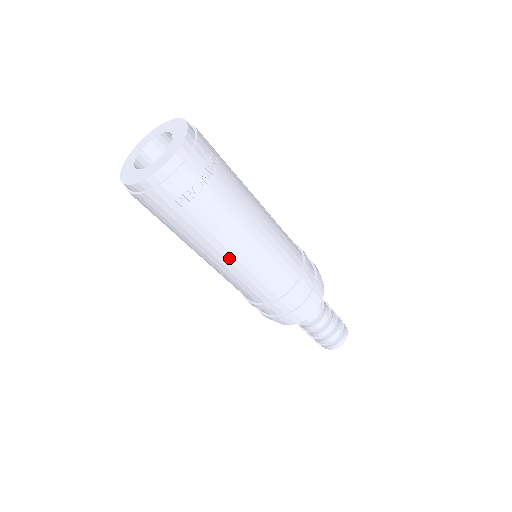
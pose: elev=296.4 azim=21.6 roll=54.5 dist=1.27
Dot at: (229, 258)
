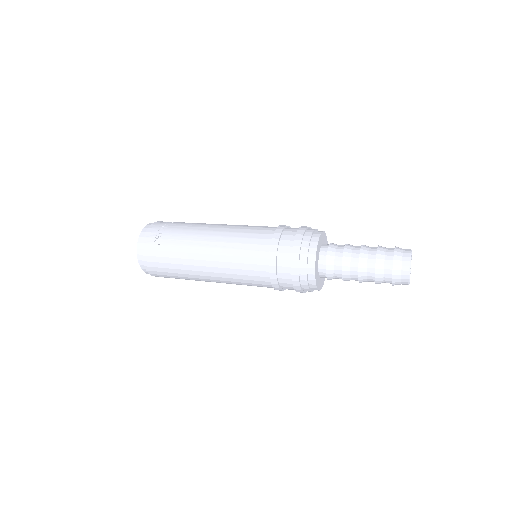
Dot at: (210, 252)
